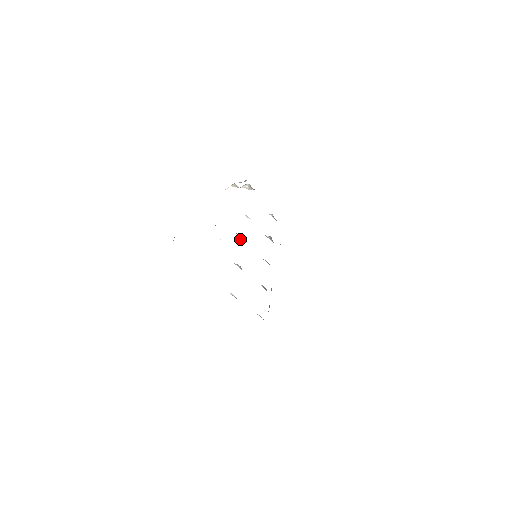
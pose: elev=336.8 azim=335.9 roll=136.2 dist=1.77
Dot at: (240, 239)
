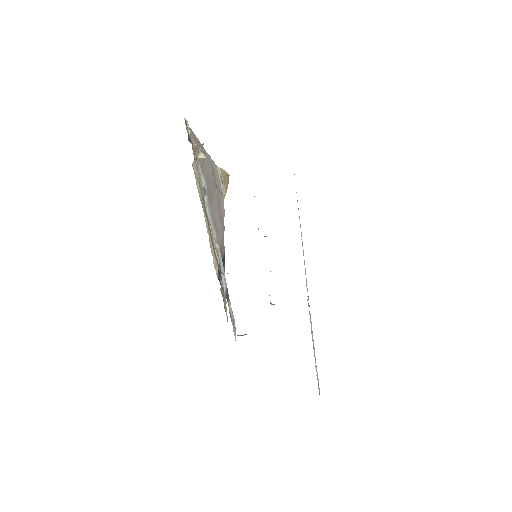
Dot at: occluded
